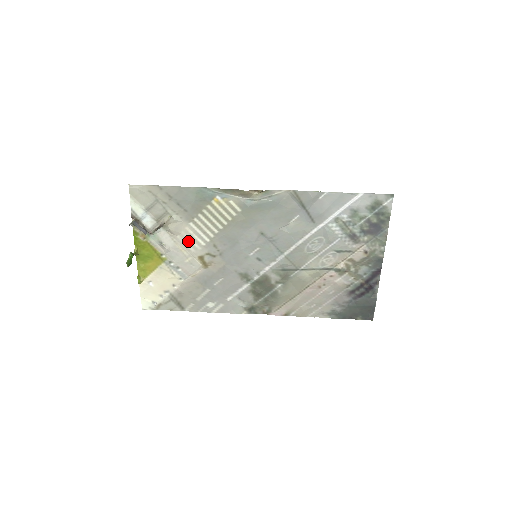
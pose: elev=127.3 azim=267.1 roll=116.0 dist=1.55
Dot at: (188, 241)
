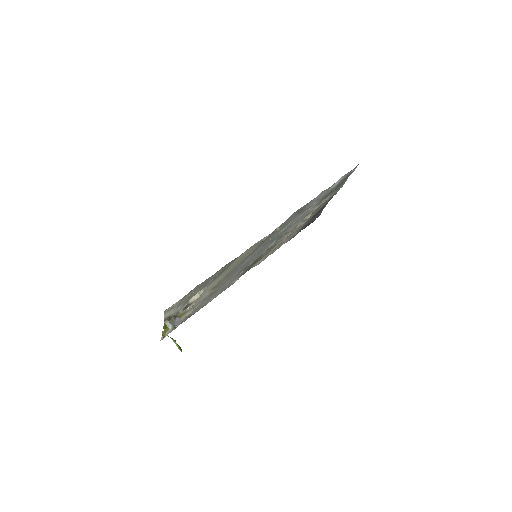
Dot at: (207, 290)
